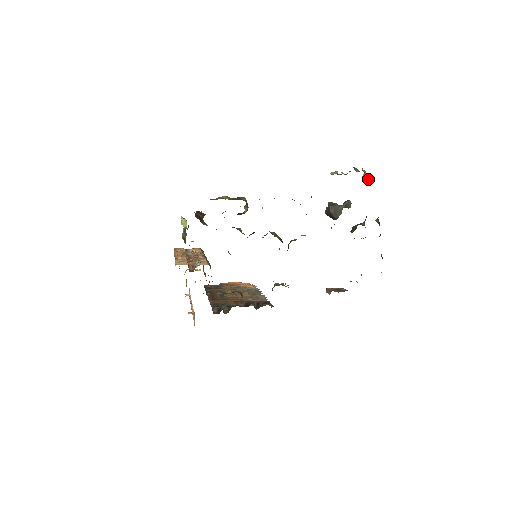
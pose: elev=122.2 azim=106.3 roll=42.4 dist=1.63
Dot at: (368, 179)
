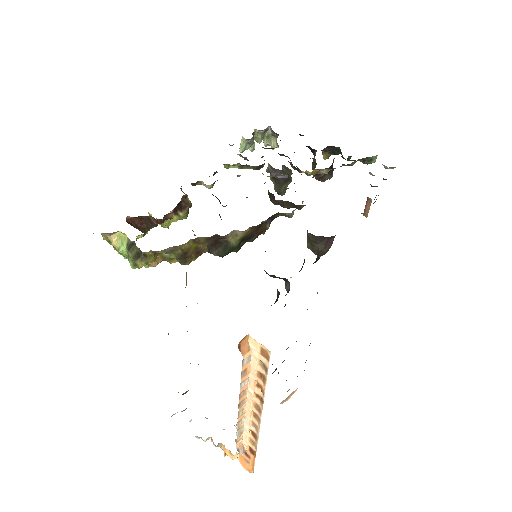
Dot at: (277, 145)
